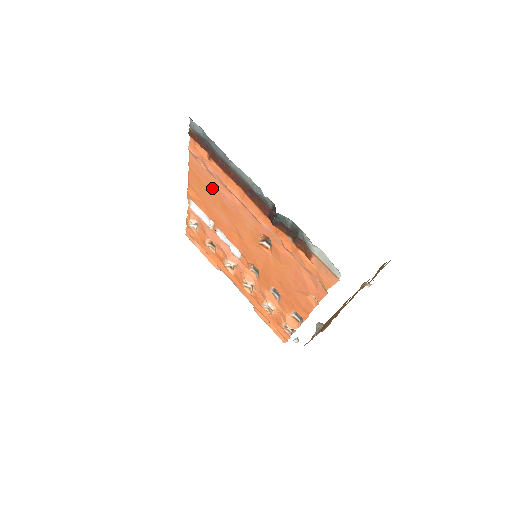
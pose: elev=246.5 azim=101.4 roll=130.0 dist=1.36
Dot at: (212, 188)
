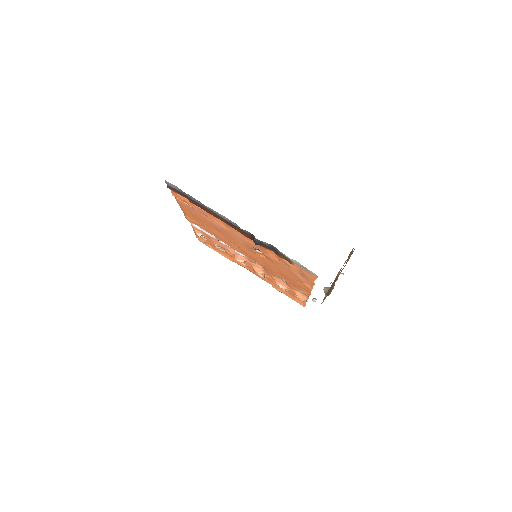
Dot at: (202, 218)
